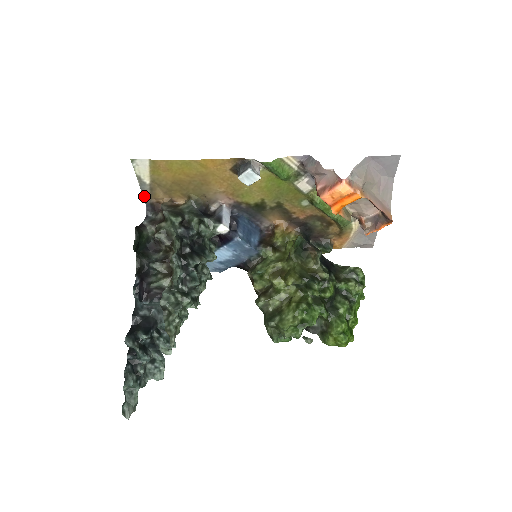
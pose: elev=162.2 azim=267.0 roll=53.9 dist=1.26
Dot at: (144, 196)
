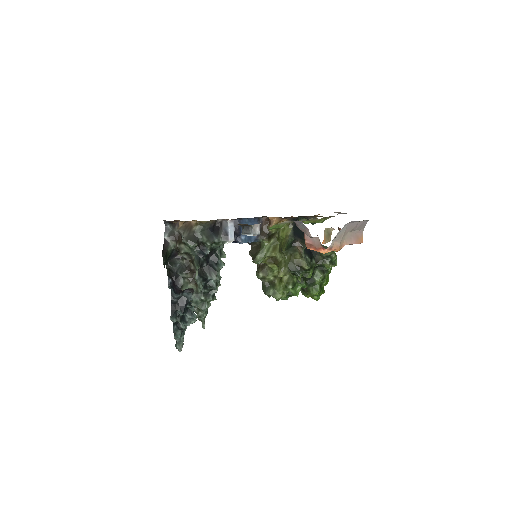
Dot at: occluded
